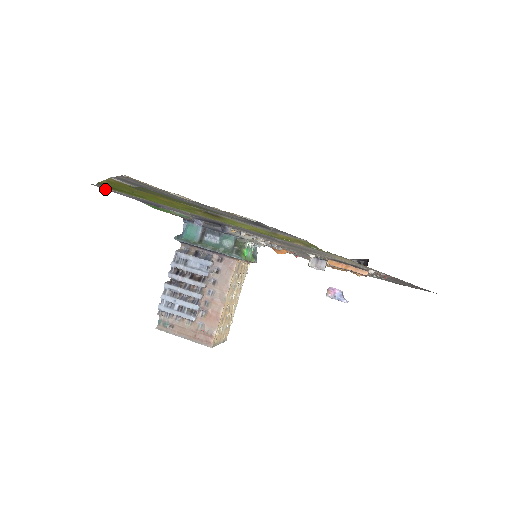
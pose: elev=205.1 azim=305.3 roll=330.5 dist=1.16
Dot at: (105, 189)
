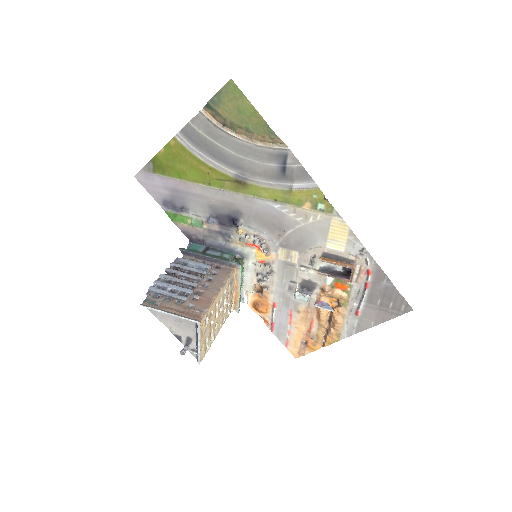
Dot at: occluded
